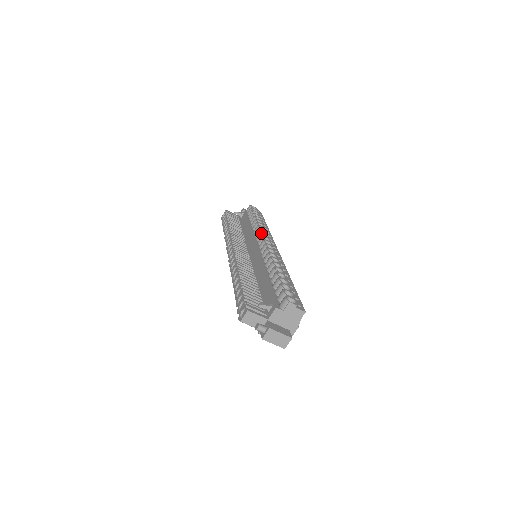
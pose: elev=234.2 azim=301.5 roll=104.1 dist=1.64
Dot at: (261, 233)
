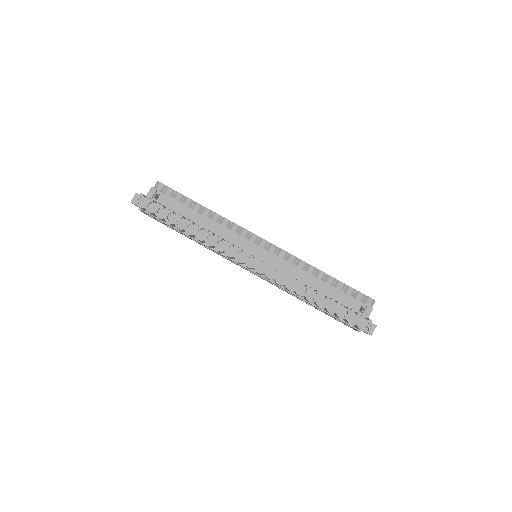
Dot at: (247, 230)
